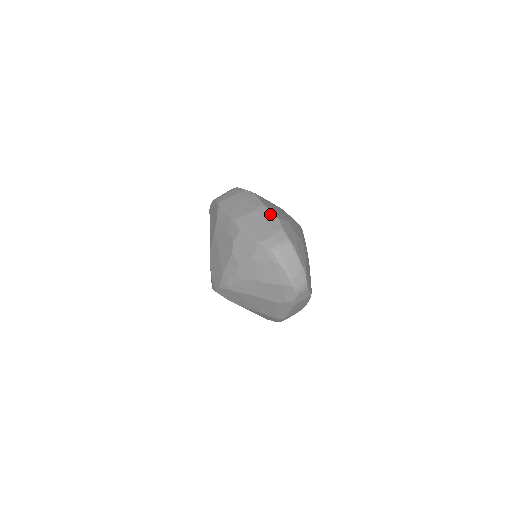
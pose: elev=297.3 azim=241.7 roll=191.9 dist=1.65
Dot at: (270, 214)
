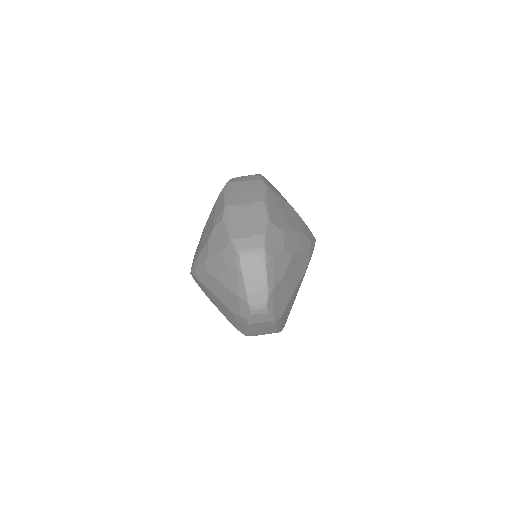
Dot at: (263, 213)
